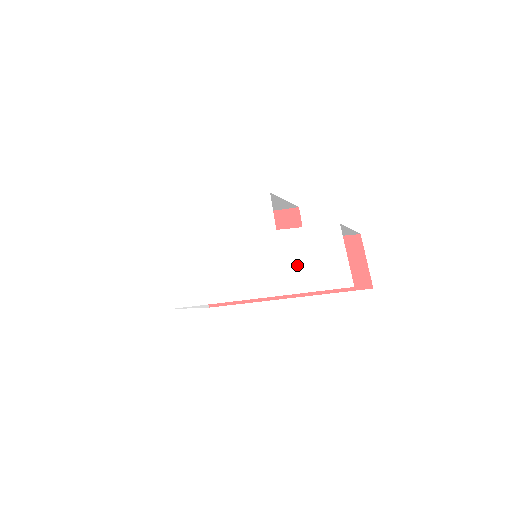
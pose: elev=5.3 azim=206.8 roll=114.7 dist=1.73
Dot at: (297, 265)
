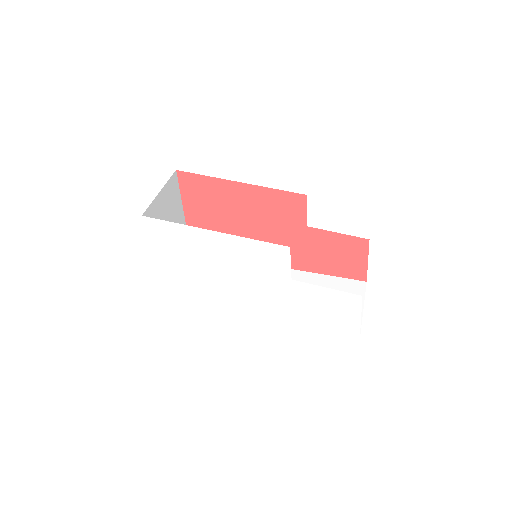
Dot at: (308, 310)
